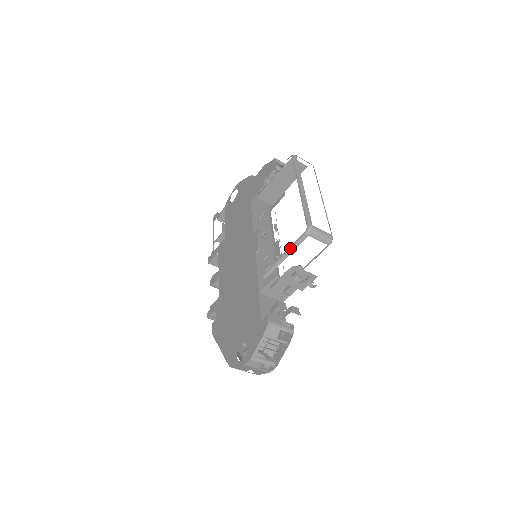
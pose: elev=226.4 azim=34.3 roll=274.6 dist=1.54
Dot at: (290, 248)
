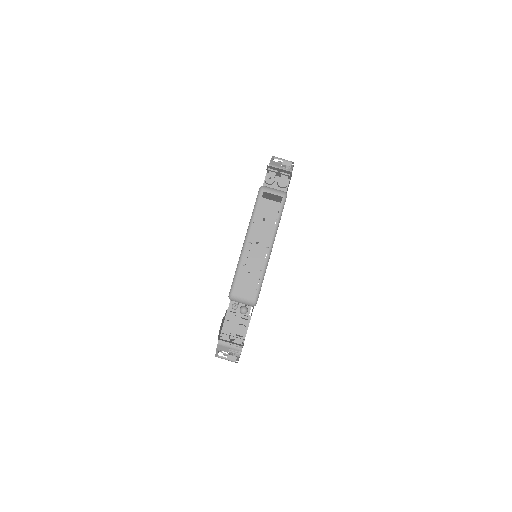
Dot at: occluded
